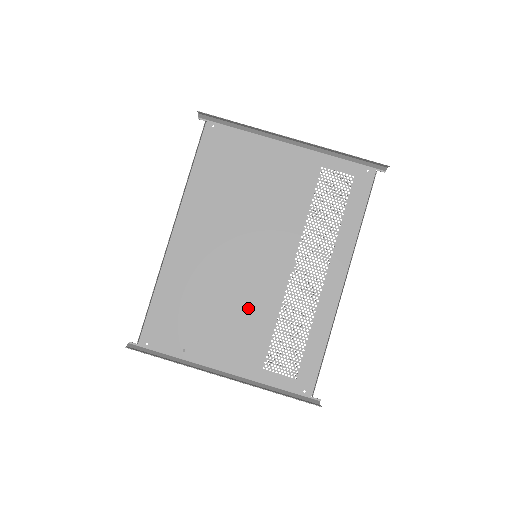
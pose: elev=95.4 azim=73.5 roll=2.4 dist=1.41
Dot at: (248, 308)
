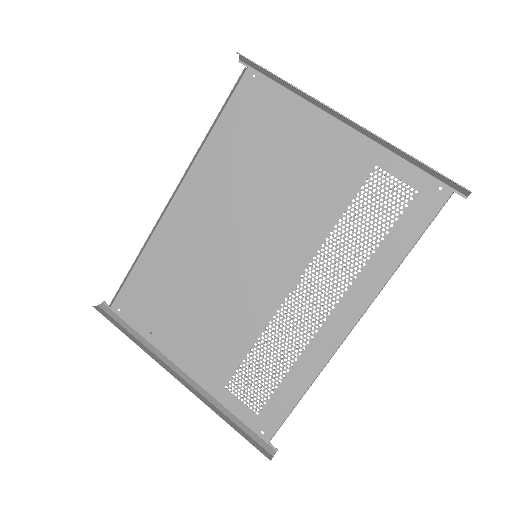
Dot at: (229, 313)
